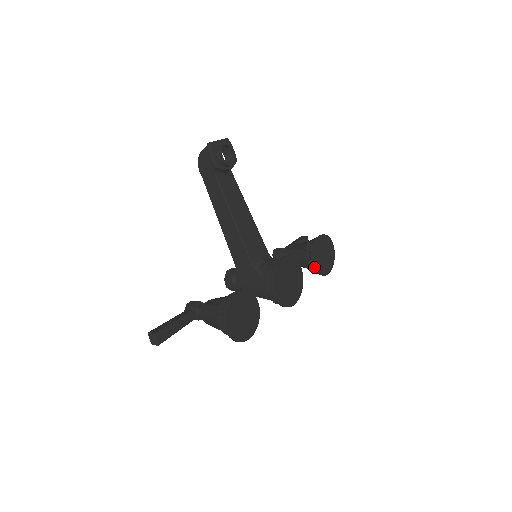
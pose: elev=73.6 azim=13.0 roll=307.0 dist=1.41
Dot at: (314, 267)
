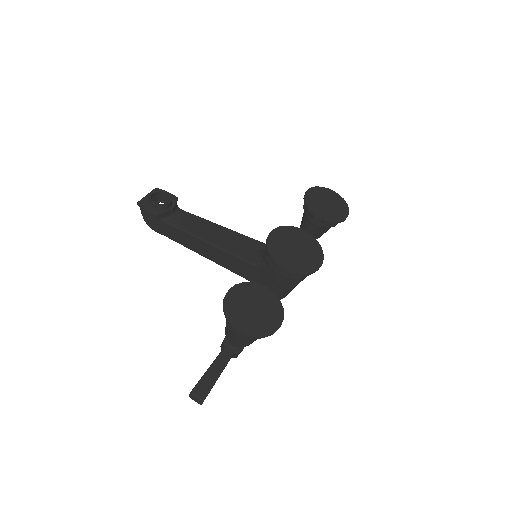
Dot at: (322, 221)
